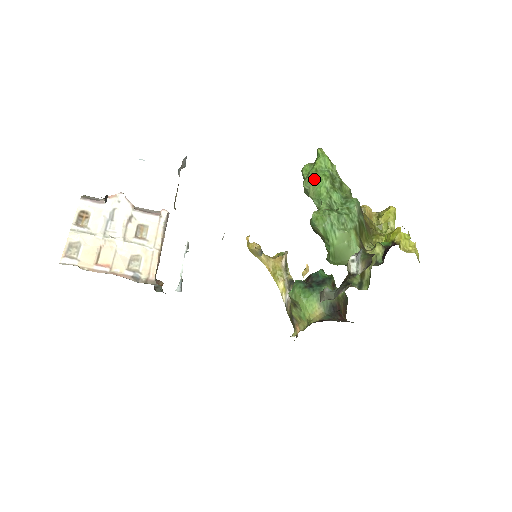
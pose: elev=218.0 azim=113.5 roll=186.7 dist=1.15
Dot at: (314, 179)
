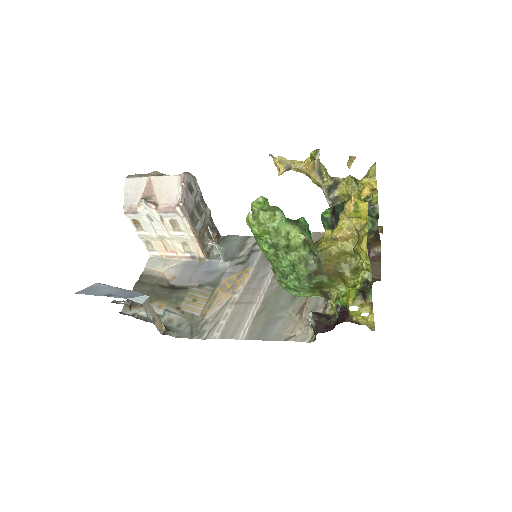
Dot at: (258, 245)
